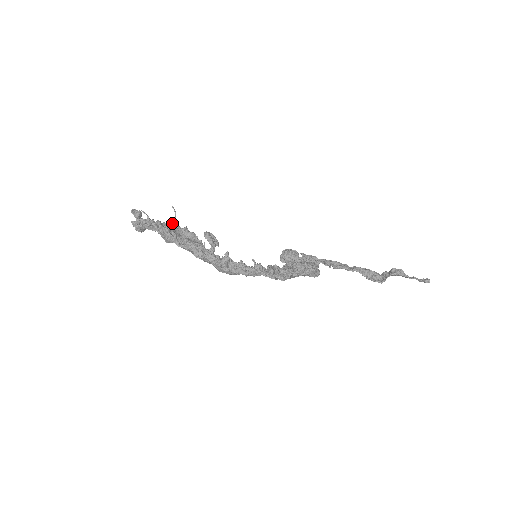
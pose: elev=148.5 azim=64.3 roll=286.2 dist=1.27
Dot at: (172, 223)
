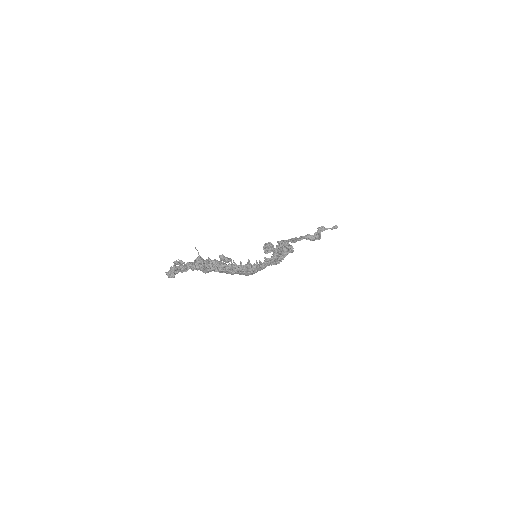
Dot at: occluded
